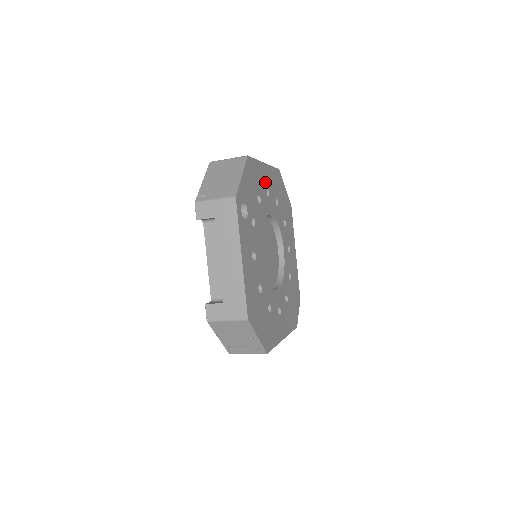
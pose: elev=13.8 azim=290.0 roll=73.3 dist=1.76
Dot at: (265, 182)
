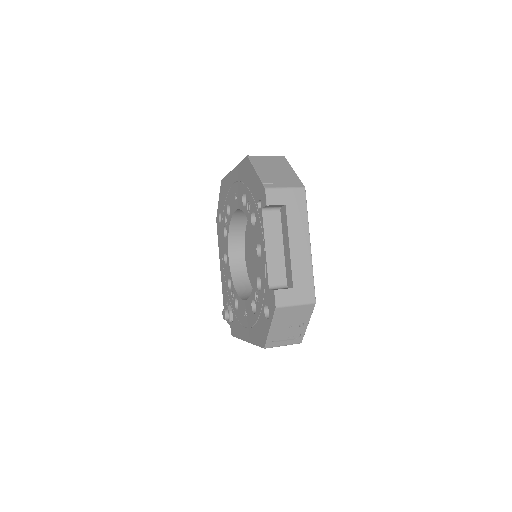
Dot at: occluded
